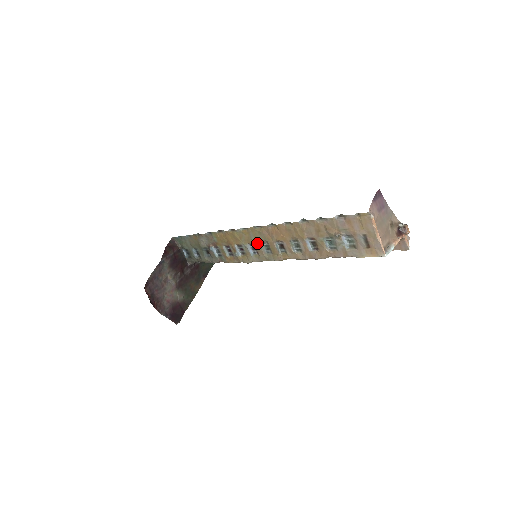
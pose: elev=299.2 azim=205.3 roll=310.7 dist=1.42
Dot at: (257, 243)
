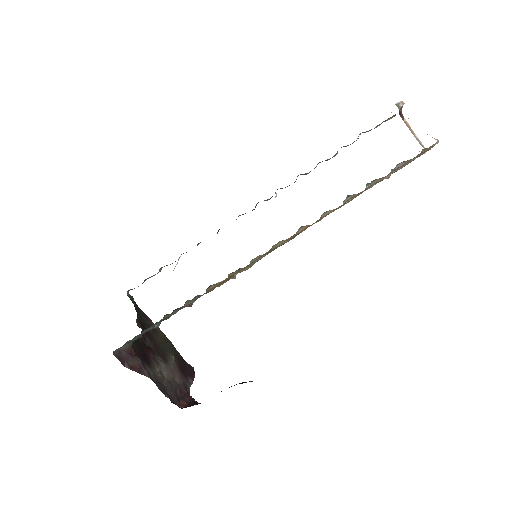
Dot at: occluded
